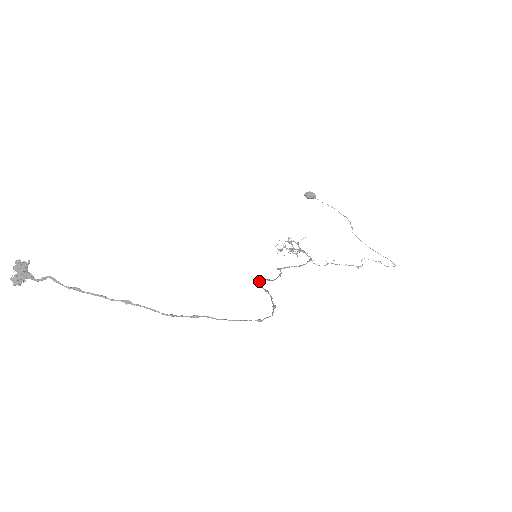
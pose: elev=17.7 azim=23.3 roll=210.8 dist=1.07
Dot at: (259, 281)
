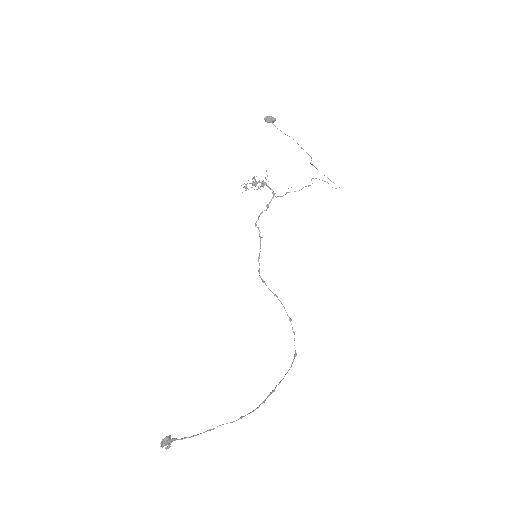
Dot at: (264, 281)
